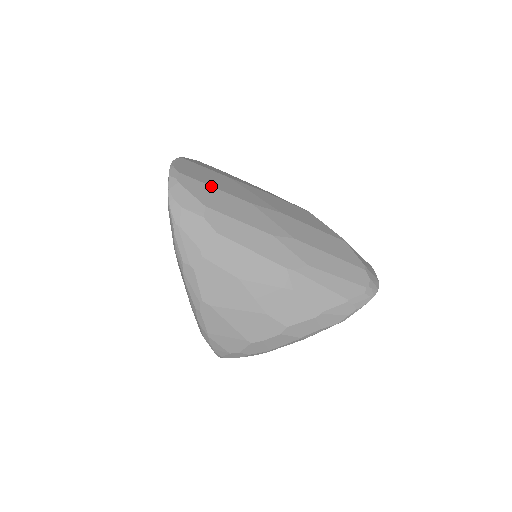
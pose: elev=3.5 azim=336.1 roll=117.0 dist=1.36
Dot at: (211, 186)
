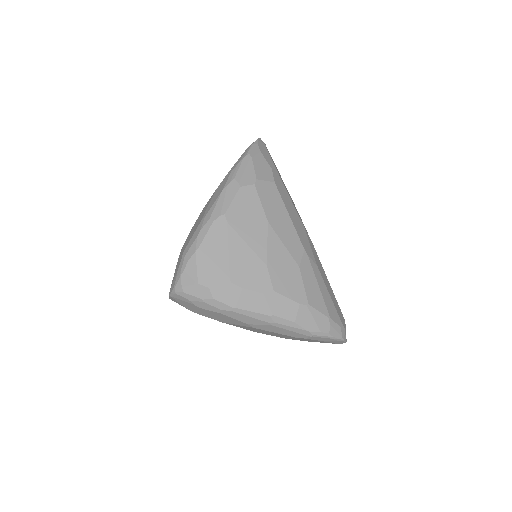
Dot at: (278, 171)
